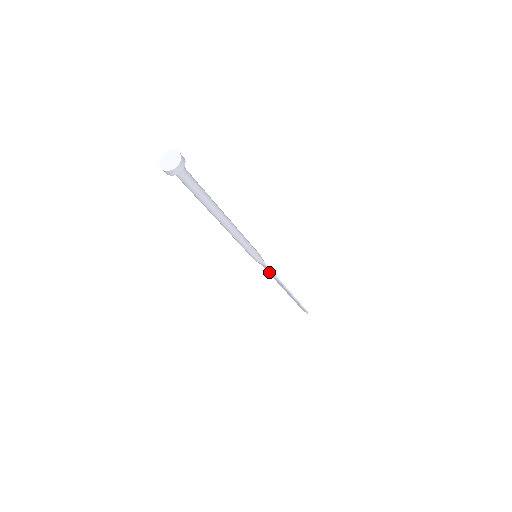
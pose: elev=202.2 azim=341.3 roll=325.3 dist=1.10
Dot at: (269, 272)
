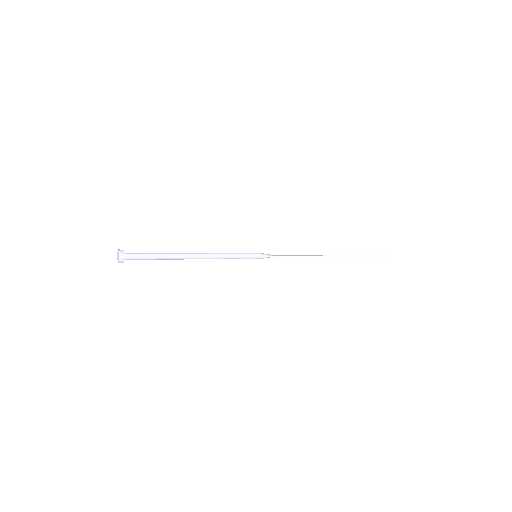
Dot at: (288, 256)
